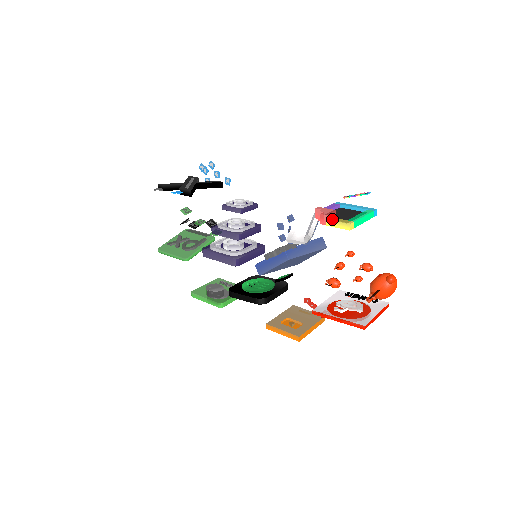
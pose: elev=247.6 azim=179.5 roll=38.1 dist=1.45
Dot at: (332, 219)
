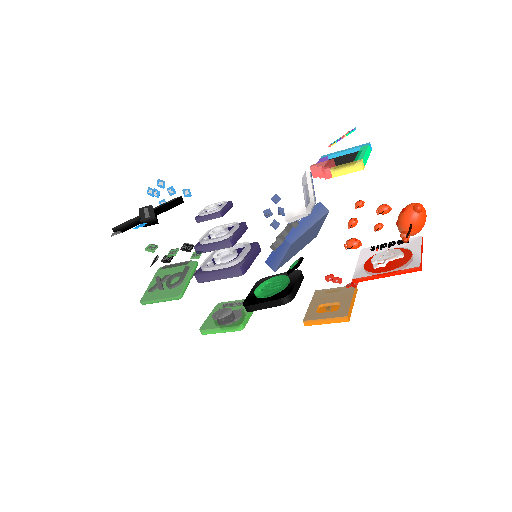
Dot at: (337, 167)
